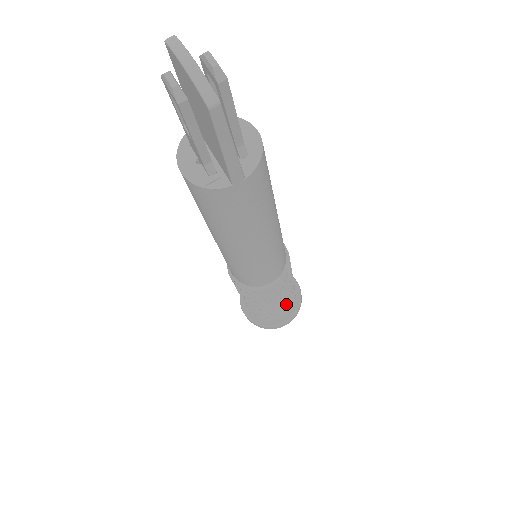
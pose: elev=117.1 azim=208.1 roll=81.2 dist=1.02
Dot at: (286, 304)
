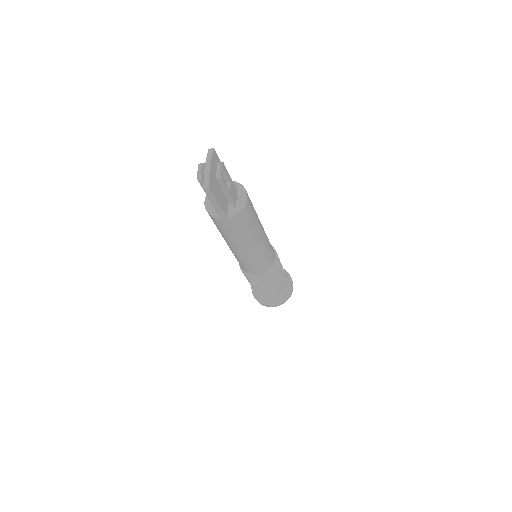
Dot at: (272, 294)
